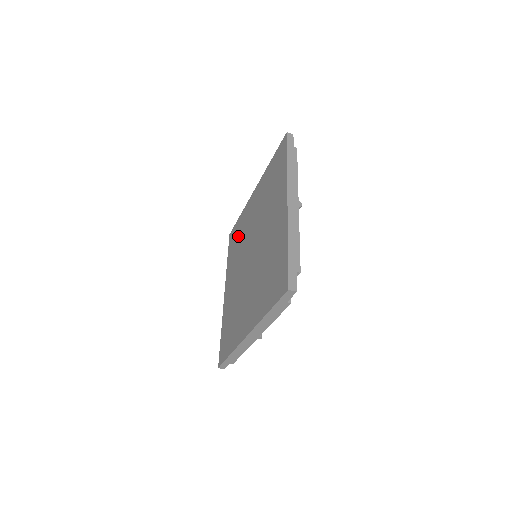
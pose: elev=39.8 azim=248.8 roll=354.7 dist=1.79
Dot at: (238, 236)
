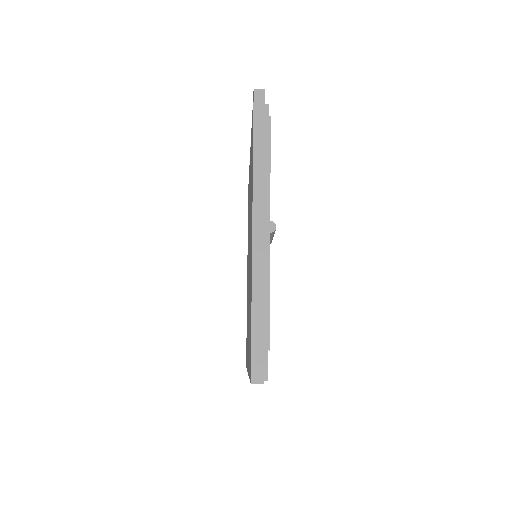
Dot at: occluded
